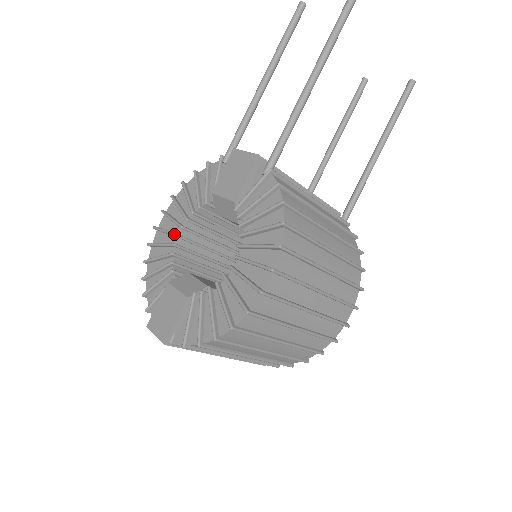
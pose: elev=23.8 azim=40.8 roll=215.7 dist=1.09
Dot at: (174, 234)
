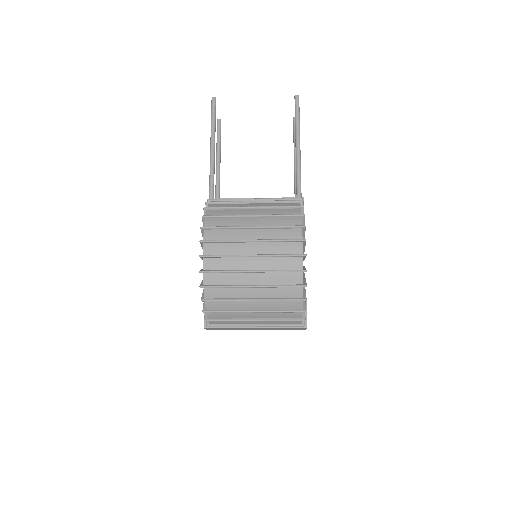
Dot at: occluded
